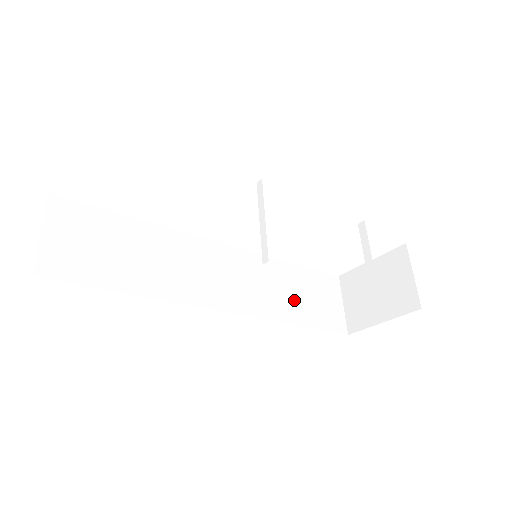
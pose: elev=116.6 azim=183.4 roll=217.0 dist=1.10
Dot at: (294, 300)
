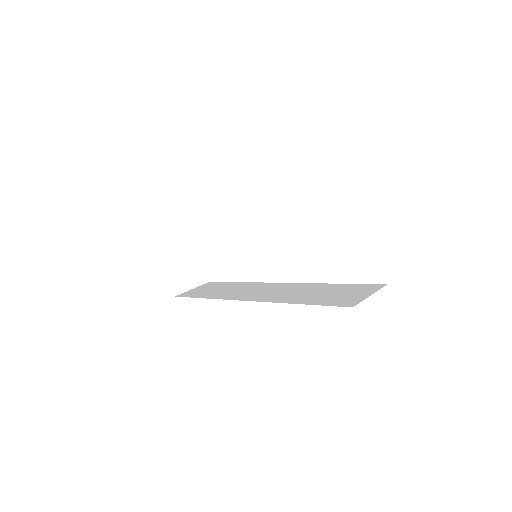
Dot at: (311, 296)
